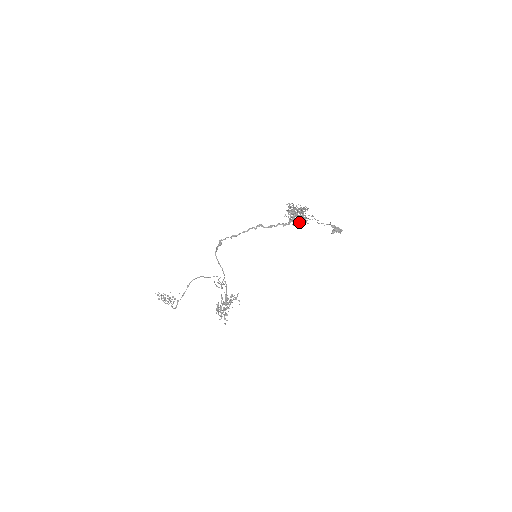
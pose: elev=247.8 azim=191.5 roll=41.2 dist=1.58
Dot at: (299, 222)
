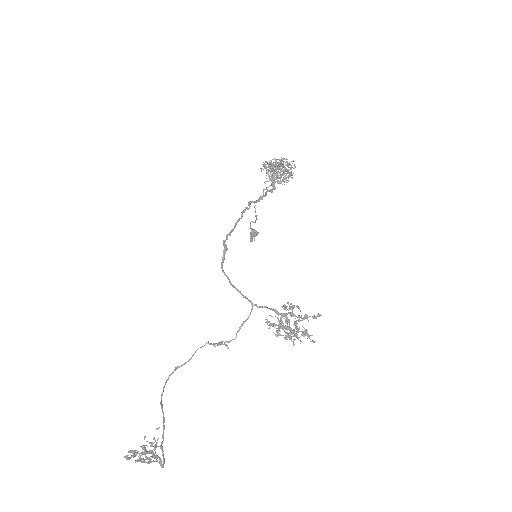
Dot at: (291, 172)
